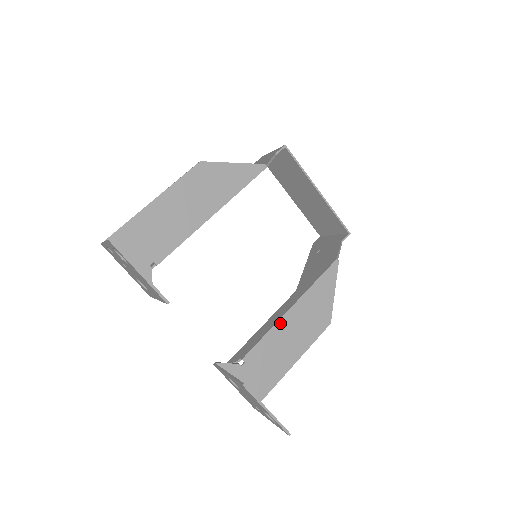
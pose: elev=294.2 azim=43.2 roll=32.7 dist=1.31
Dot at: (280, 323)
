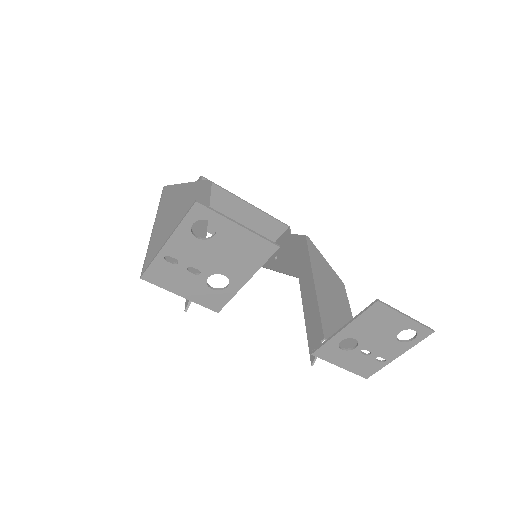
Dot at: (319, 296)
